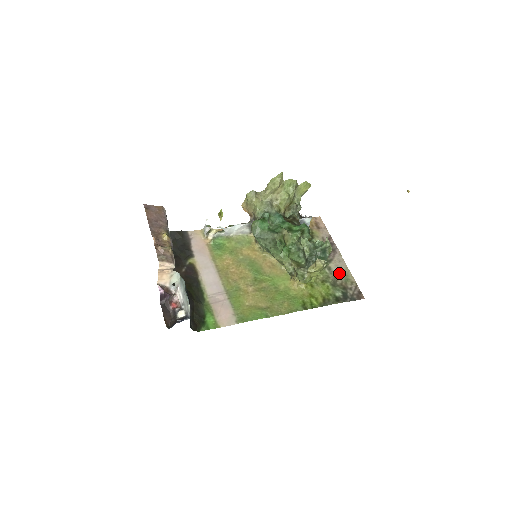
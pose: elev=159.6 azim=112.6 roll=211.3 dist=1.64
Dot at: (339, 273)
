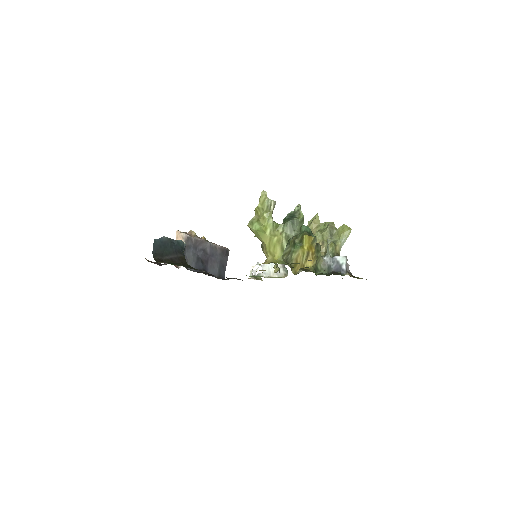
Dot at: occluded
